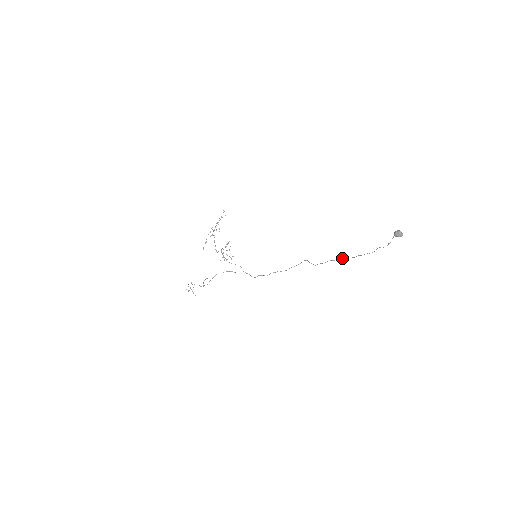
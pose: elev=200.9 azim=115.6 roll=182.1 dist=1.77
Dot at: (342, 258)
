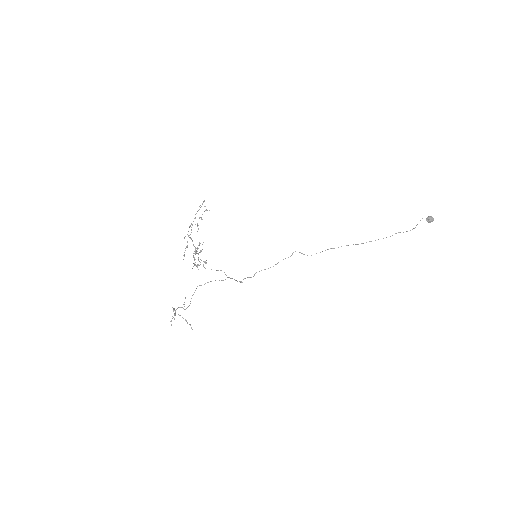
Dot at: (346, 245)
